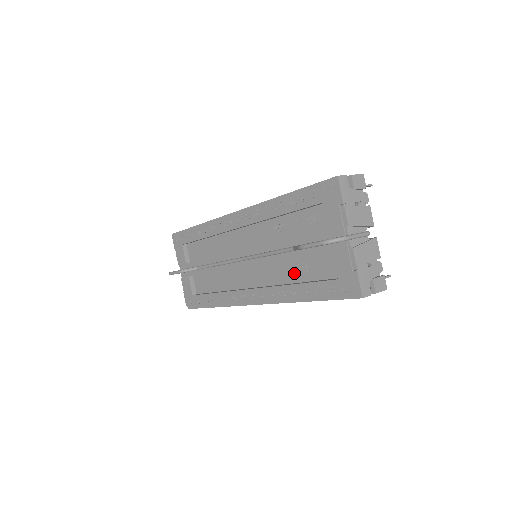
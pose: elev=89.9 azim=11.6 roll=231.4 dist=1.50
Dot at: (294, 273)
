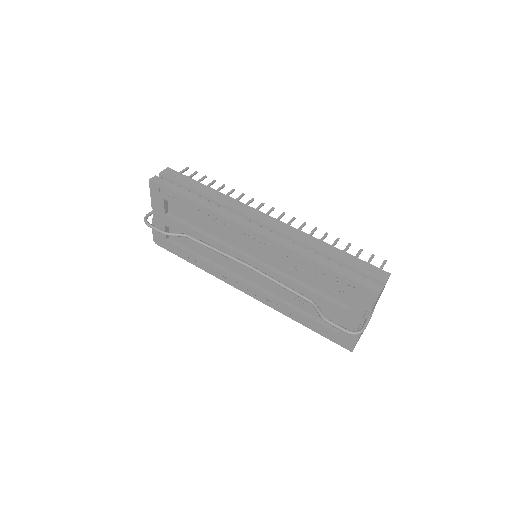
Dot at: (297, 301)
